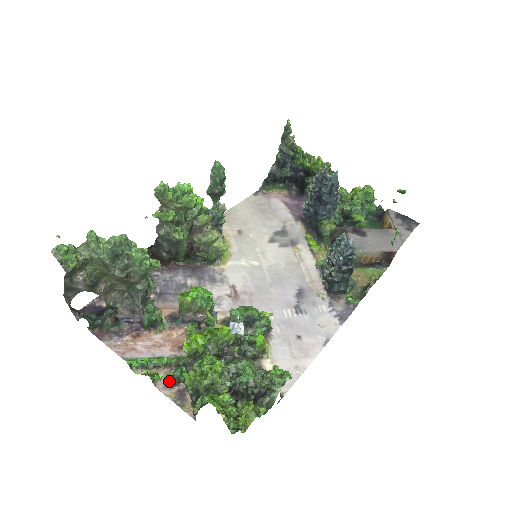
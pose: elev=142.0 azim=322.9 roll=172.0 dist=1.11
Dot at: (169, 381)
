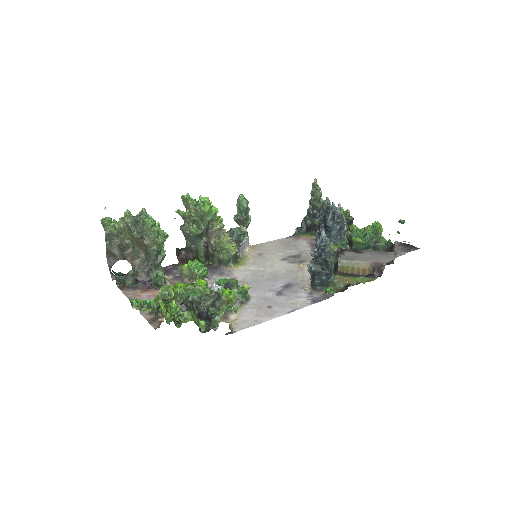
Dot at: (151, 311)
